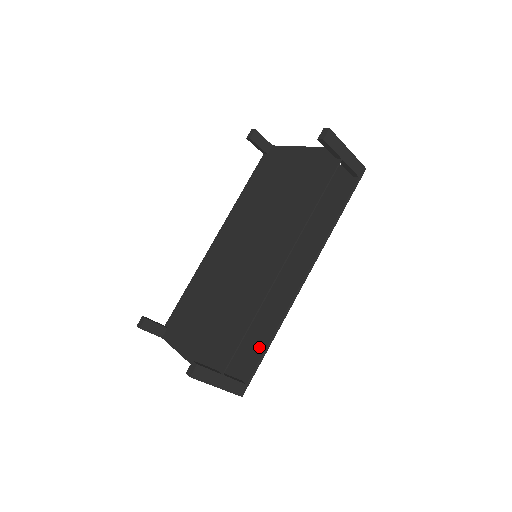
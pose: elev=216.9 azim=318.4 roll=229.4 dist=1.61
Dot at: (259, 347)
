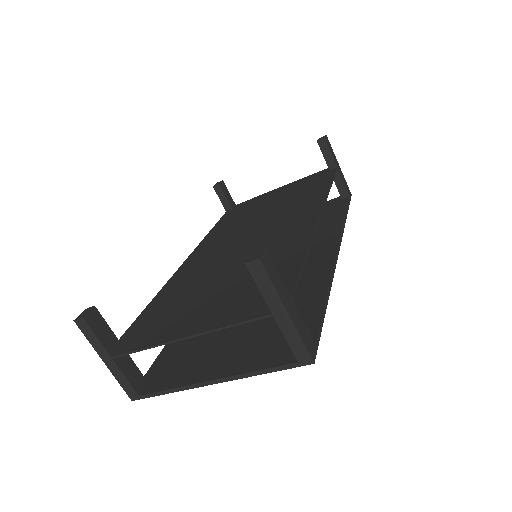
Dot at: (310, 310)
